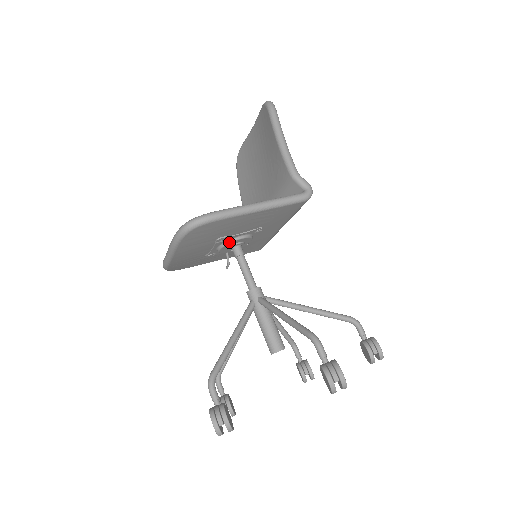
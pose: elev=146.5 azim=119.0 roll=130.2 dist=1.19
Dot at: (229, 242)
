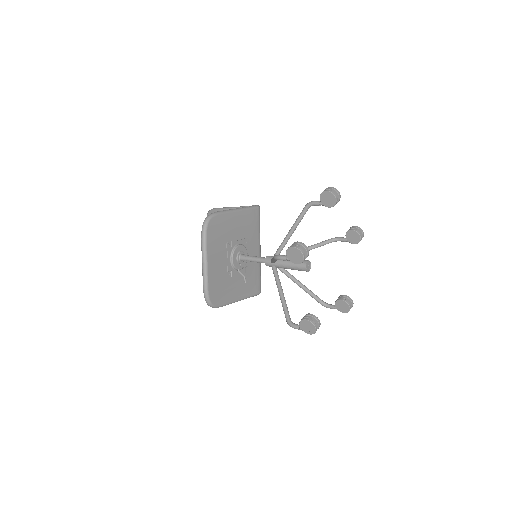
Dot at: (235, 248)
